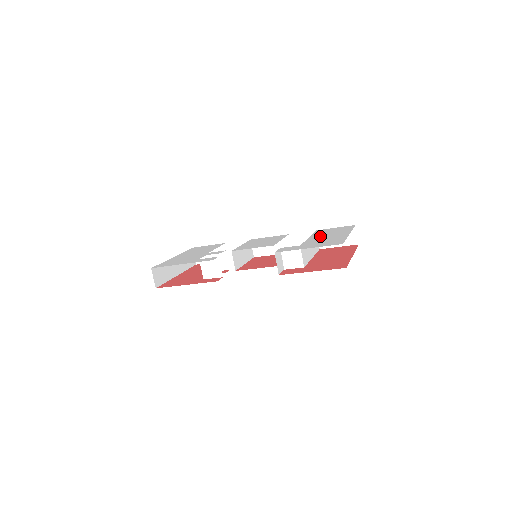
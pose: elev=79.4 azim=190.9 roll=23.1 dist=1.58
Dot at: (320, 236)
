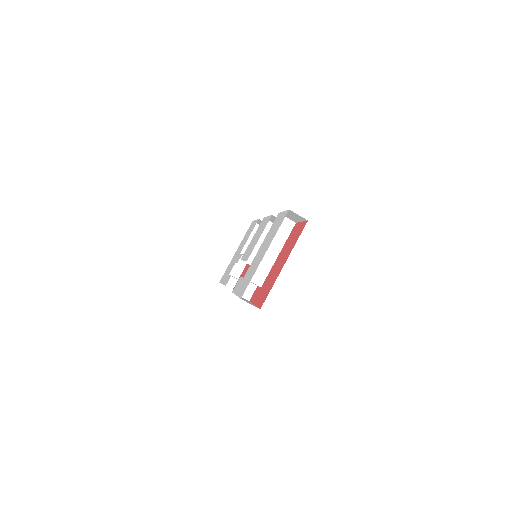
Dot at: (261, 249)
